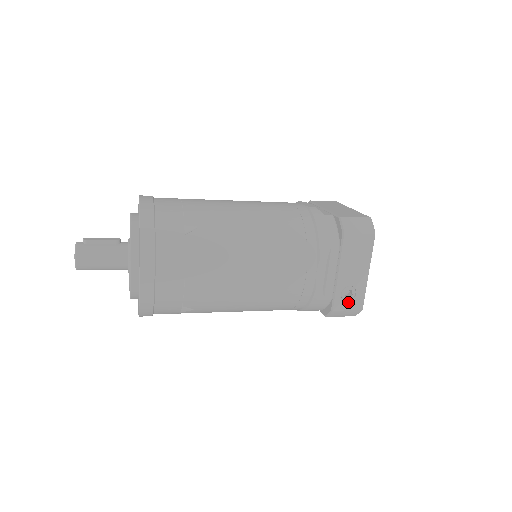
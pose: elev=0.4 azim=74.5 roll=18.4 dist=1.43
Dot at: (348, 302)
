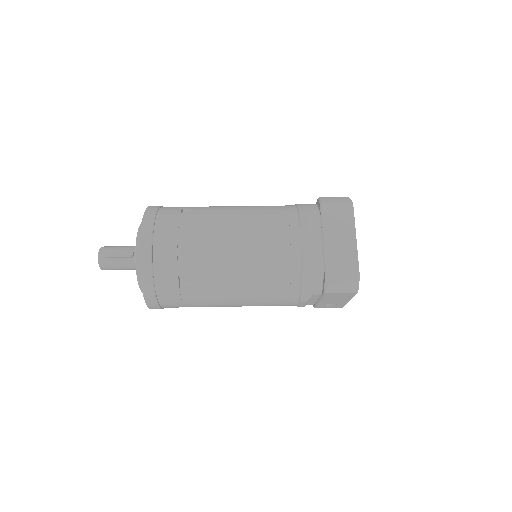
Dot at: (329, 306)
